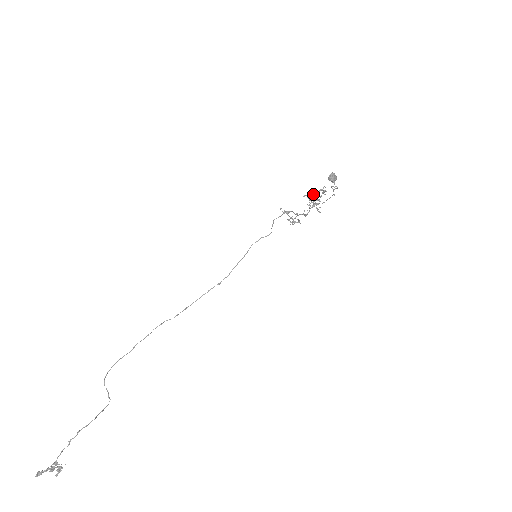
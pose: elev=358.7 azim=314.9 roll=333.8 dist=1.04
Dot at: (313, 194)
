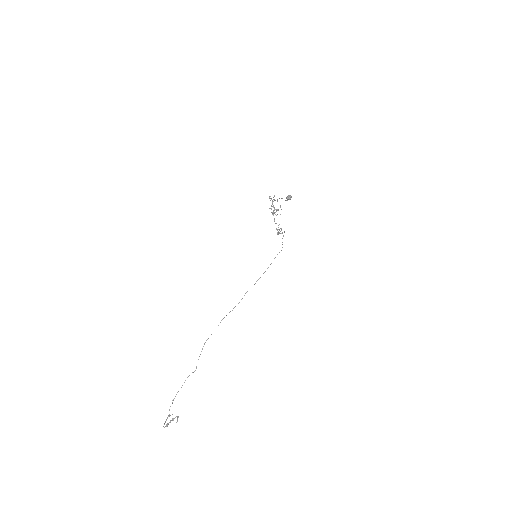
Dot at: occluded
